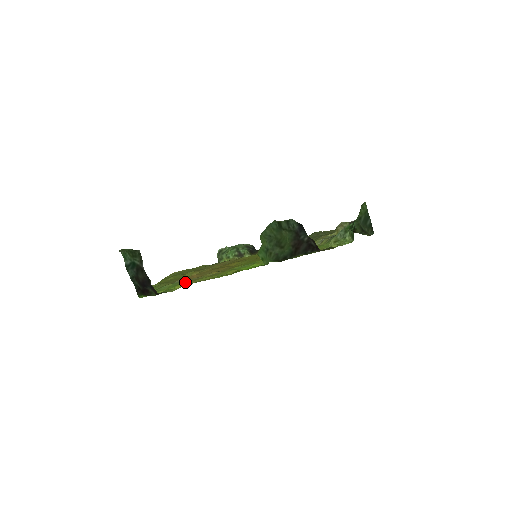
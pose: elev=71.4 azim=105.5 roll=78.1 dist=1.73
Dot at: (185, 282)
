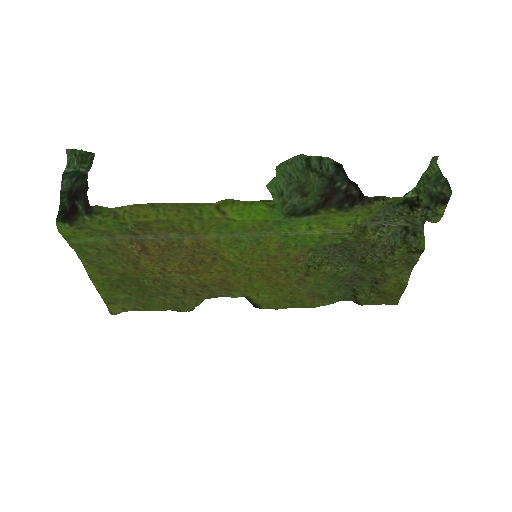
Dot at: (139, 224)
